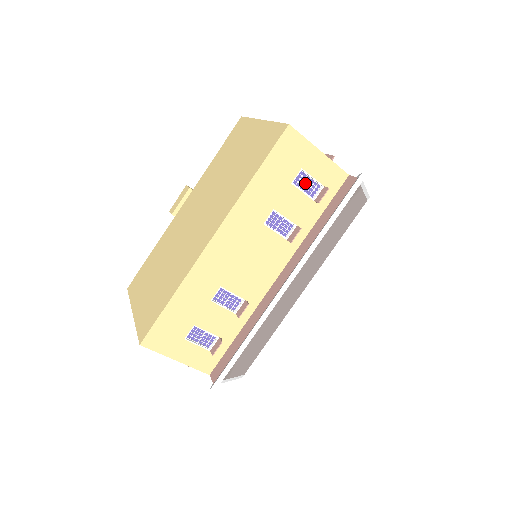
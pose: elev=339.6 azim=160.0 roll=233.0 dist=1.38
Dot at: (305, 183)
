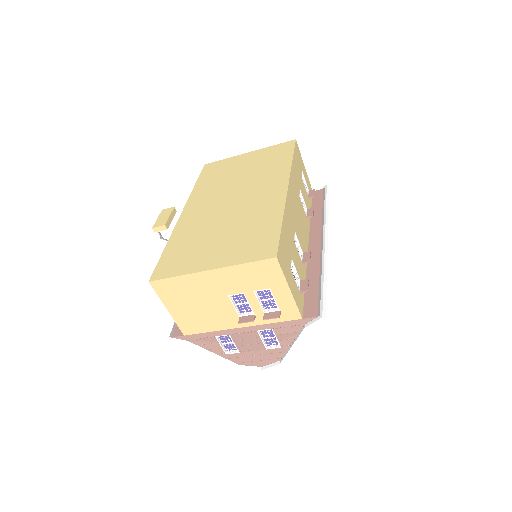
Dot at: occluded
